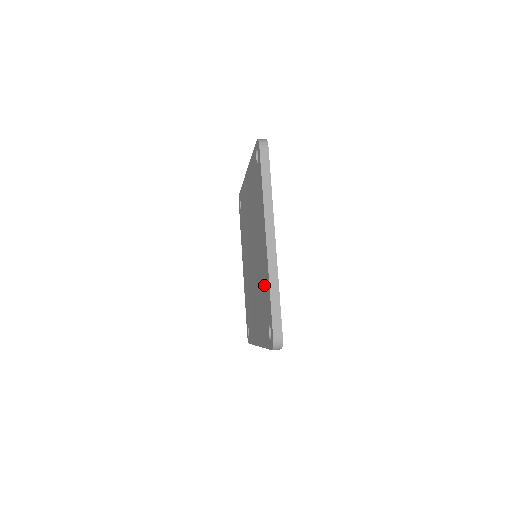
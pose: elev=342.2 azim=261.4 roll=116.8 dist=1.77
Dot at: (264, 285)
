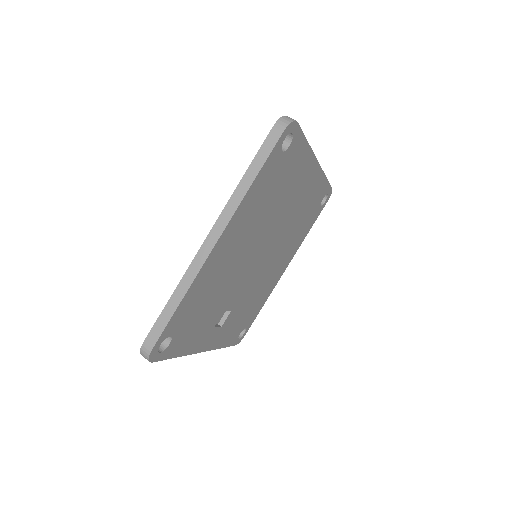
Dot at: occluded
